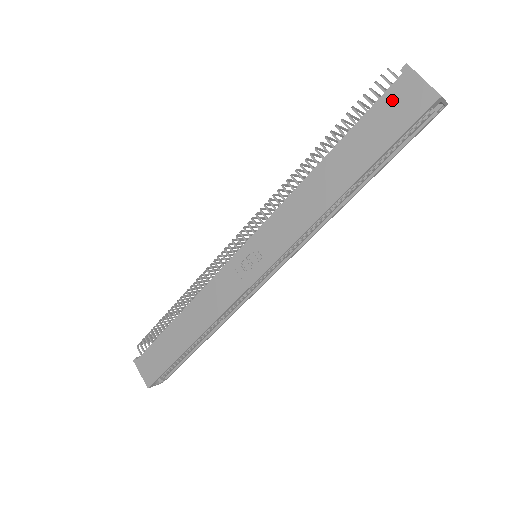
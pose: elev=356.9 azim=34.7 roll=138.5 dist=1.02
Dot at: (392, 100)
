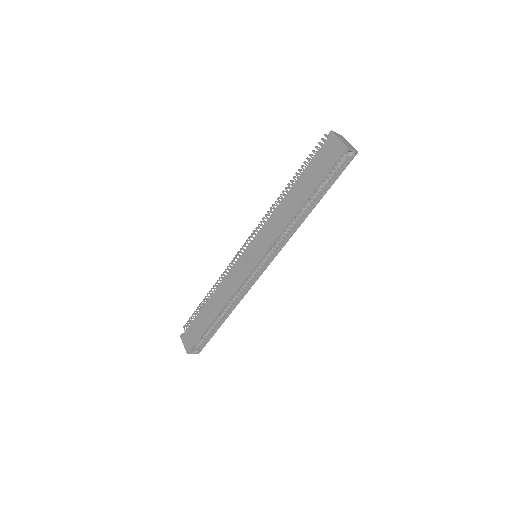
Dot at: (324, 151)
